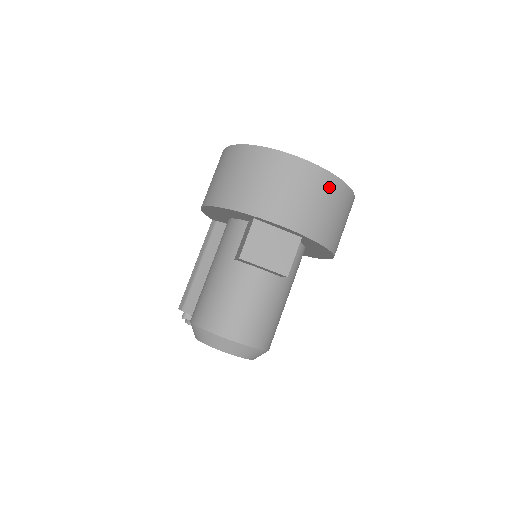
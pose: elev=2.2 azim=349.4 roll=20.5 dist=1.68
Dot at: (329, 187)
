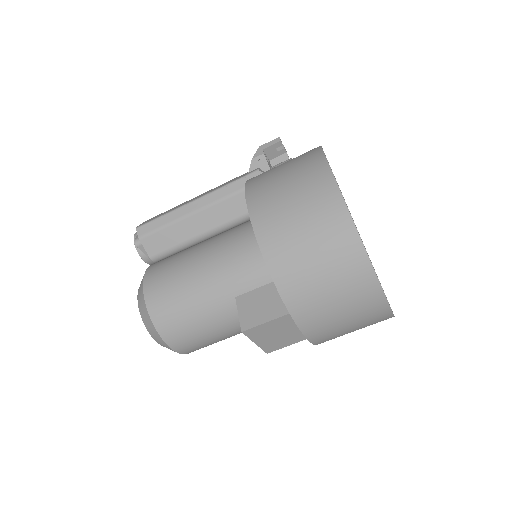
Dot at: occluded
